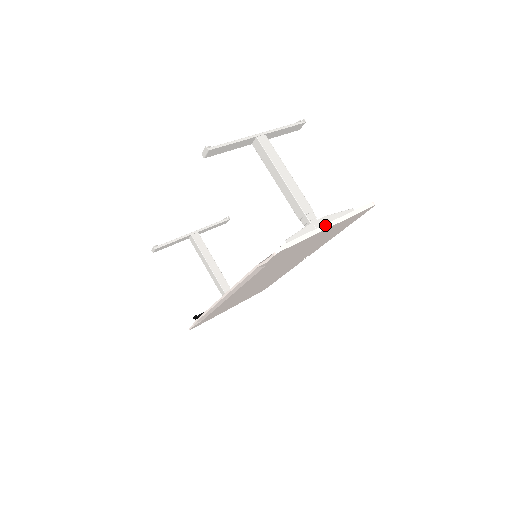
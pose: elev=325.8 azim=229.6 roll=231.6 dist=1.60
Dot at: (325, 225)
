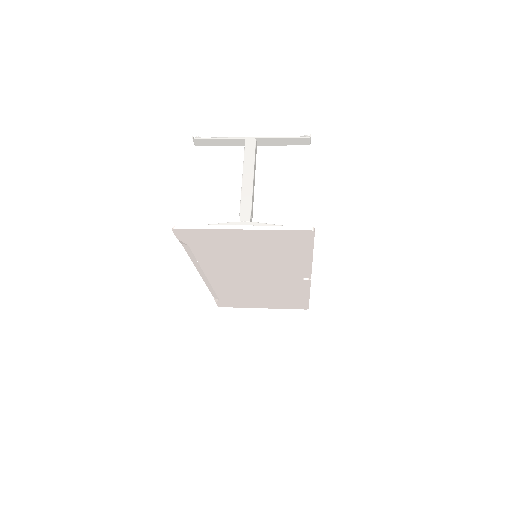
Dot at: (235, 226)
